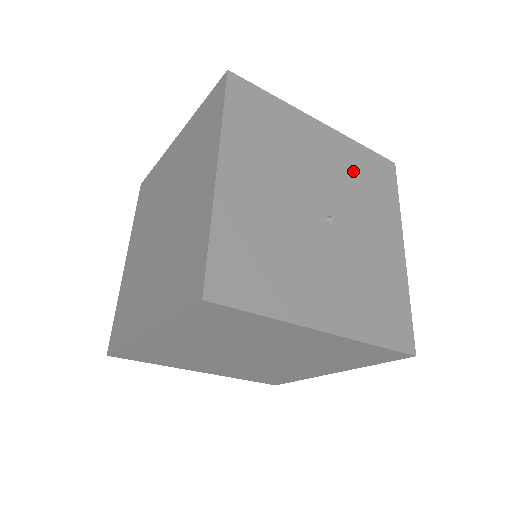
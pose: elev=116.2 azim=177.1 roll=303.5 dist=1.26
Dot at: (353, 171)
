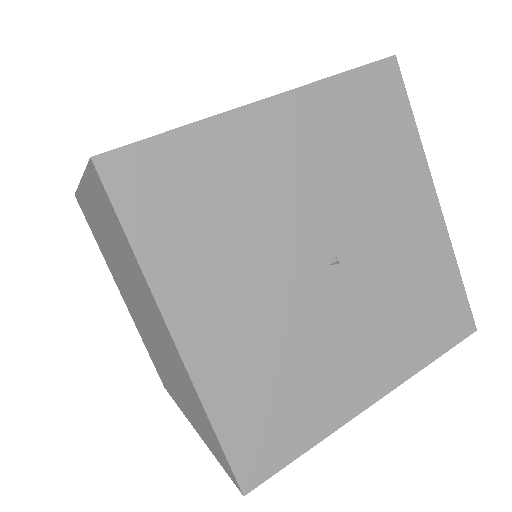
Dot at: (340, 143)
